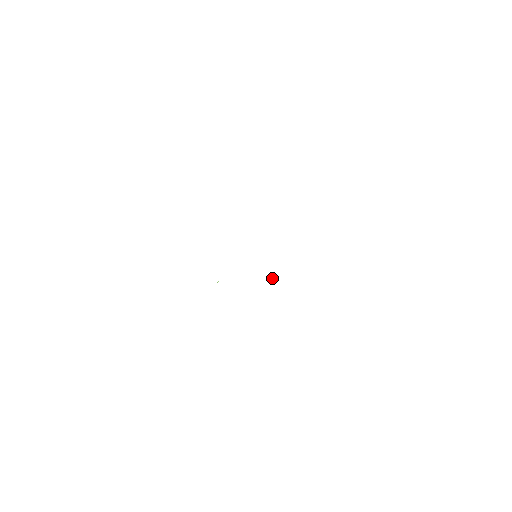
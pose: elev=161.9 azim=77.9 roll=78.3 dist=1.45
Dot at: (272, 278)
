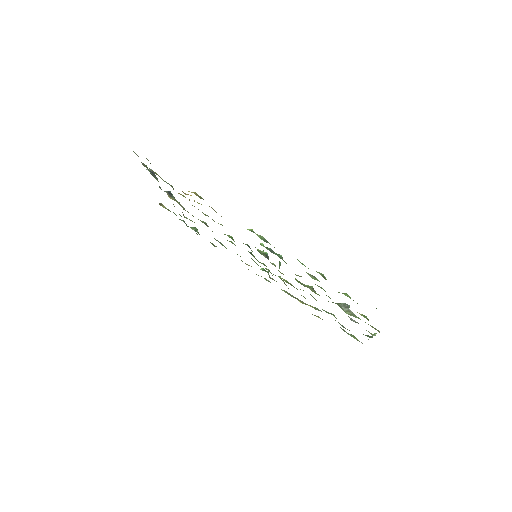
Dot at: (271, 273)
